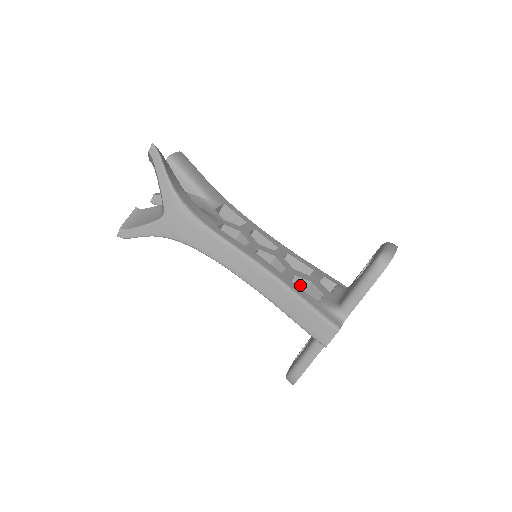
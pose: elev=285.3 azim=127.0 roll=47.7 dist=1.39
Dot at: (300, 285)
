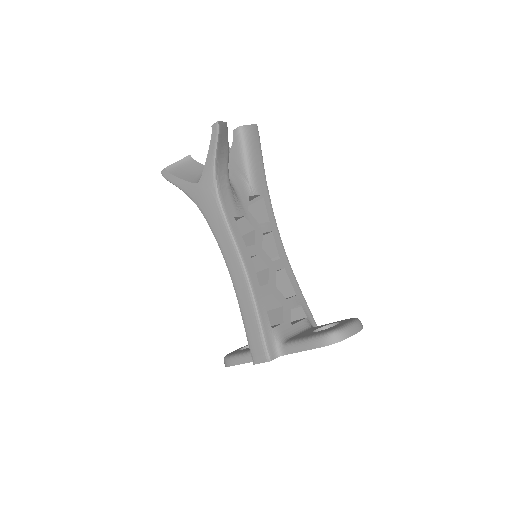
Dot at: (273, 302)
